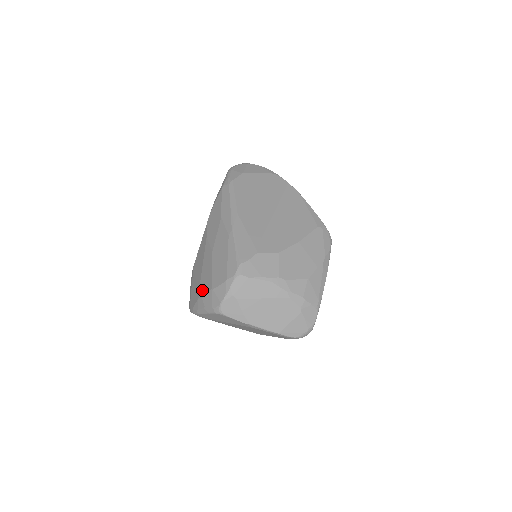
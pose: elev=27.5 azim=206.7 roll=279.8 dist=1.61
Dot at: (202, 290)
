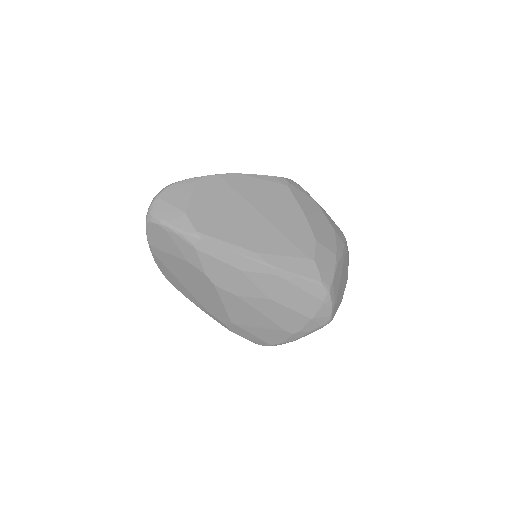
Dot at: (293, 327)
